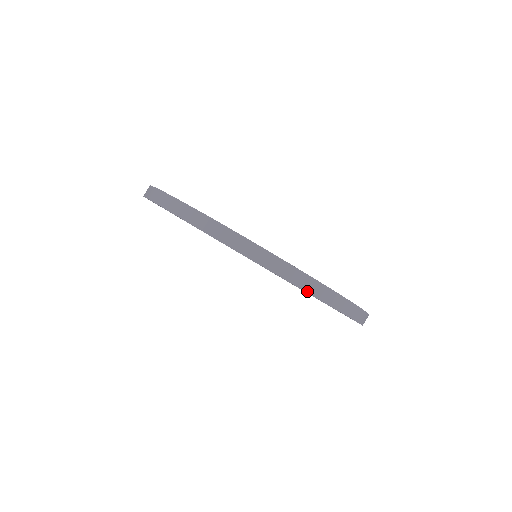
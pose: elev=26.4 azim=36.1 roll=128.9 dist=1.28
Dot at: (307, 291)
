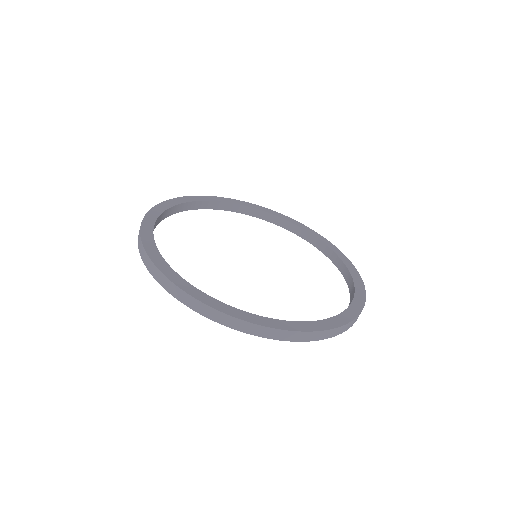
Dot at: (195, 310)
